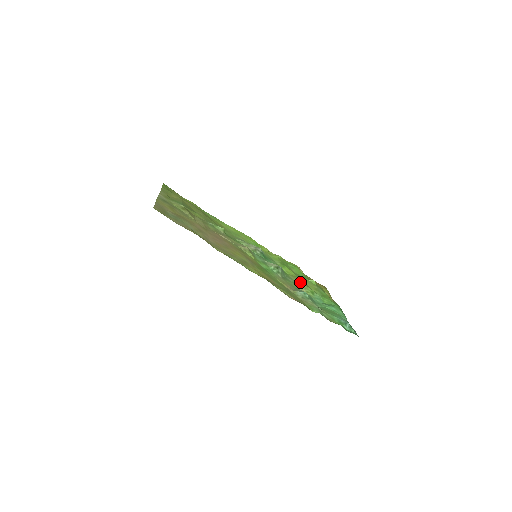
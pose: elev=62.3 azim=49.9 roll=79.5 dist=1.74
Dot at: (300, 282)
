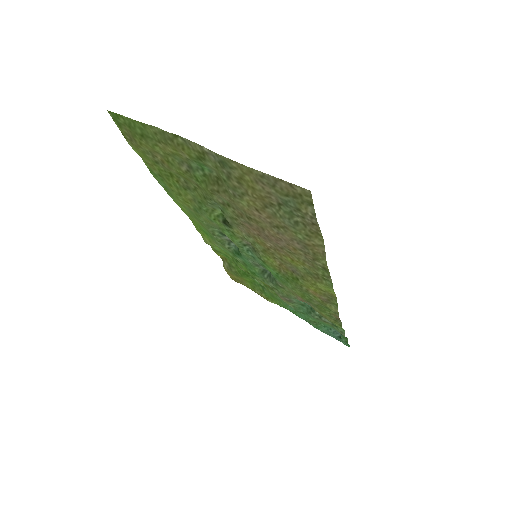
Dot at: occluded
